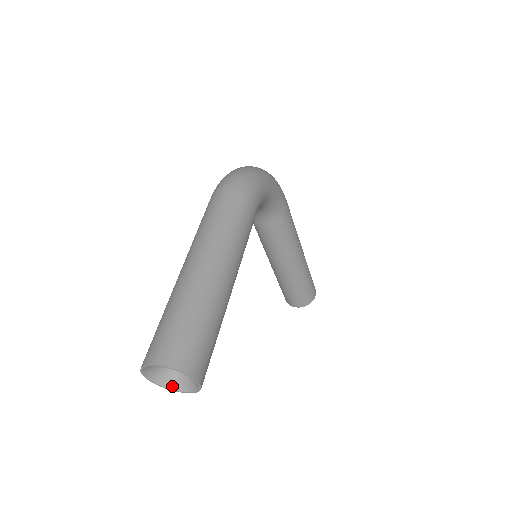
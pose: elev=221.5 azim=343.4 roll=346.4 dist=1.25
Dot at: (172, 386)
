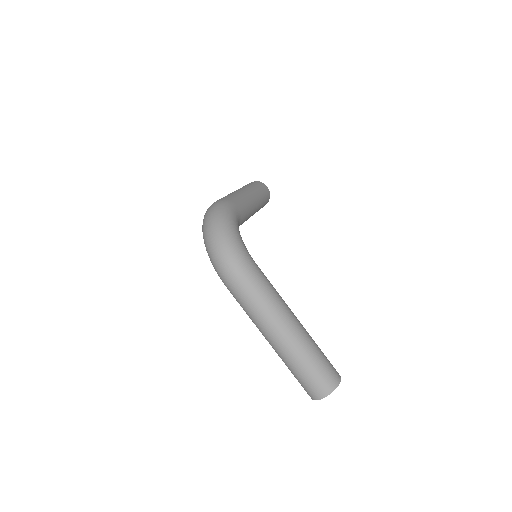
Dot at: occluded
